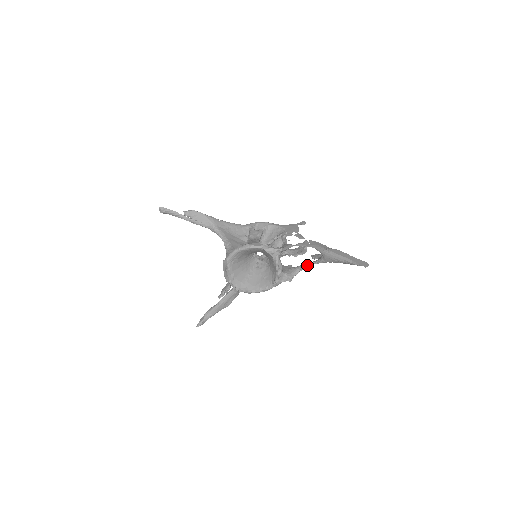
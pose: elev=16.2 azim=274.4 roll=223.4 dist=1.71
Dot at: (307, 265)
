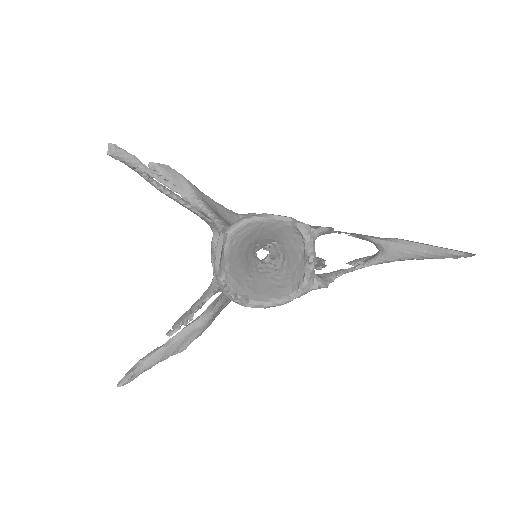
Dot at: (348, 269)
